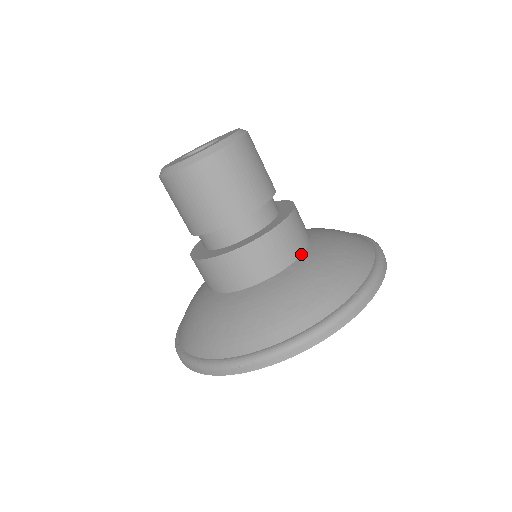
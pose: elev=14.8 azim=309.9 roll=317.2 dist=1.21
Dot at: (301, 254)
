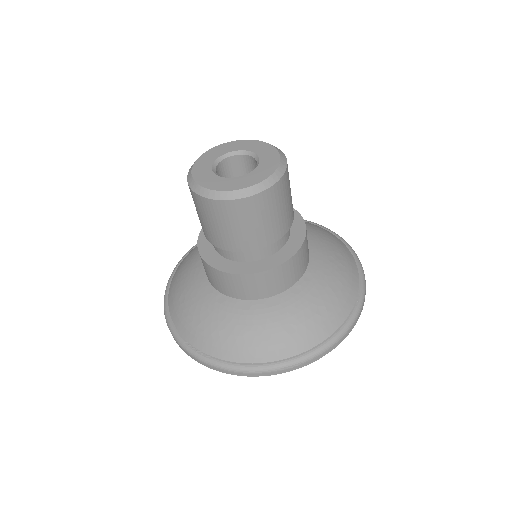
Dot at: (309, 259)
